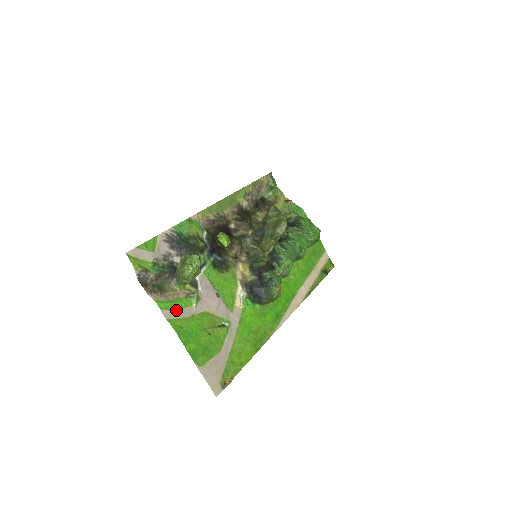
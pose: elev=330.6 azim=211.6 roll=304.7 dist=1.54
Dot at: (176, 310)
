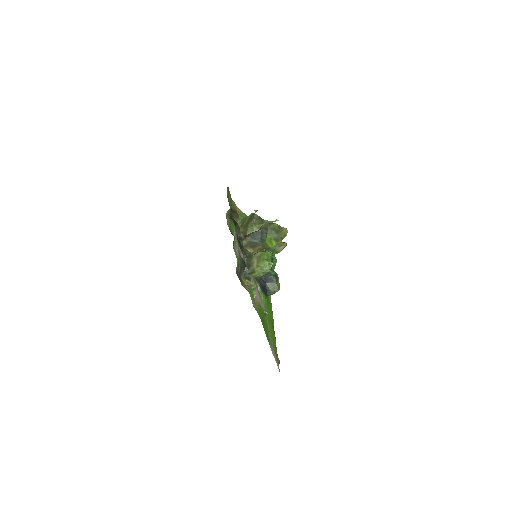
Dot at: (253, 300)
